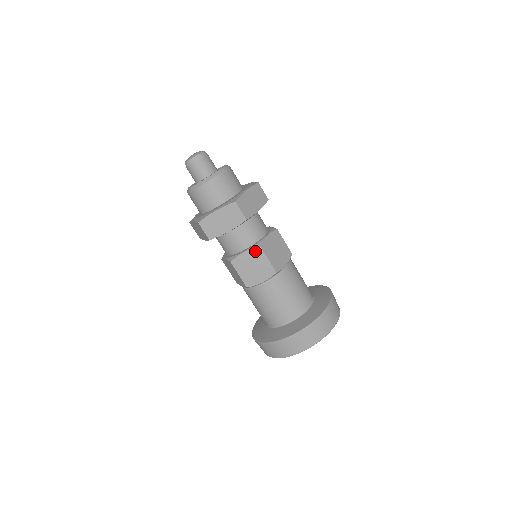
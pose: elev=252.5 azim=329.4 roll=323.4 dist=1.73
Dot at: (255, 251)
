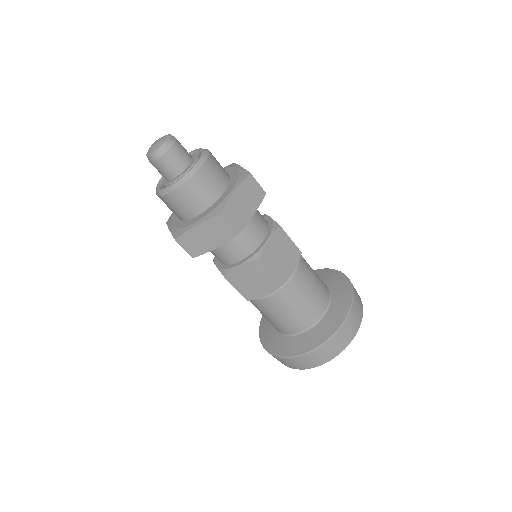
Dot at: occluded
